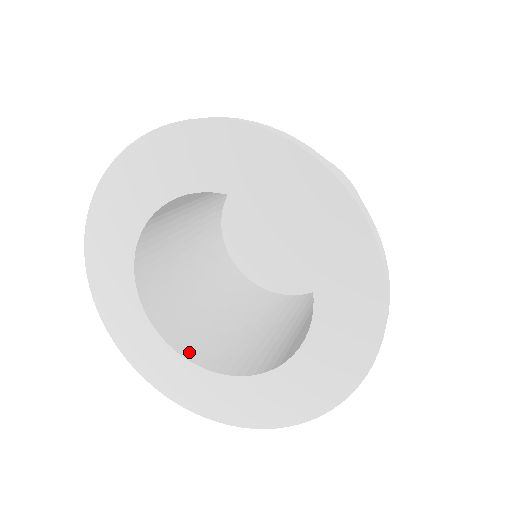
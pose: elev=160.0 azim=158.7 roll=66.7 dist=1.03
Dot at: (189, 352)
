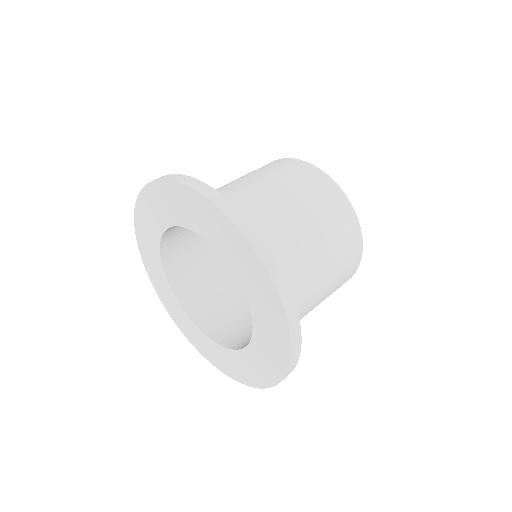
Dot at: (189, 306)
